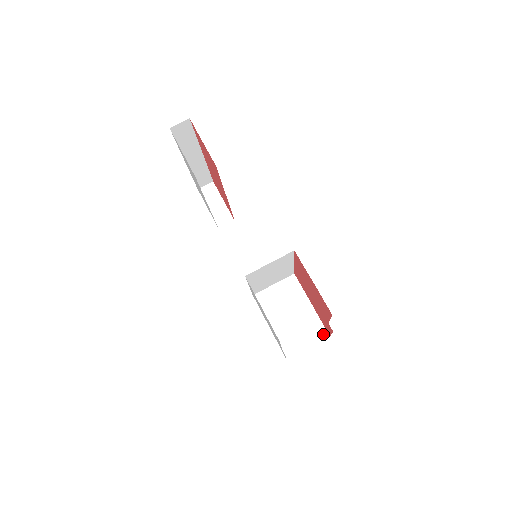
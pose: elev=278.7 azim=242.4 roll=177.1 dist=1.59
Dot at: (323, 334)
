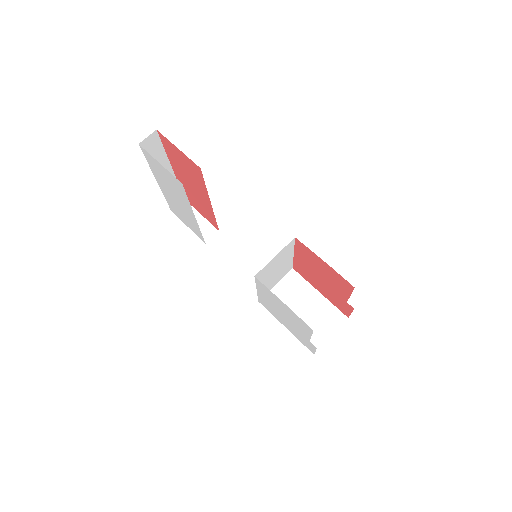
Dot at: (341, 318)
